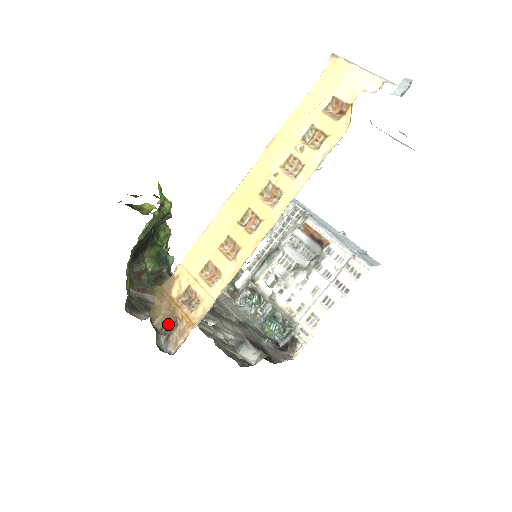
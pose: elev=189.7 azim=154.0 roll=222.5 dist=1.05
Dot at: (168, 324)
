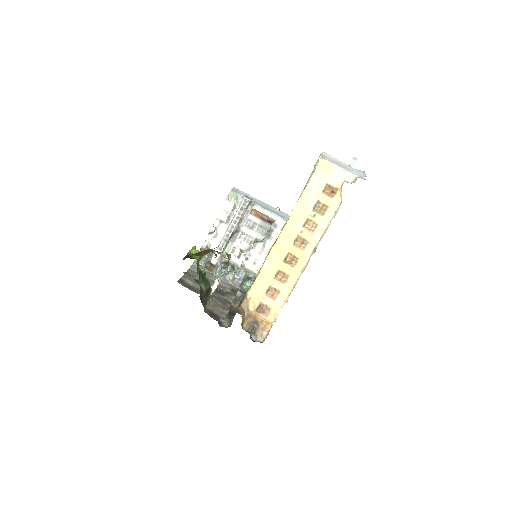
Dot at: (252, 326)
